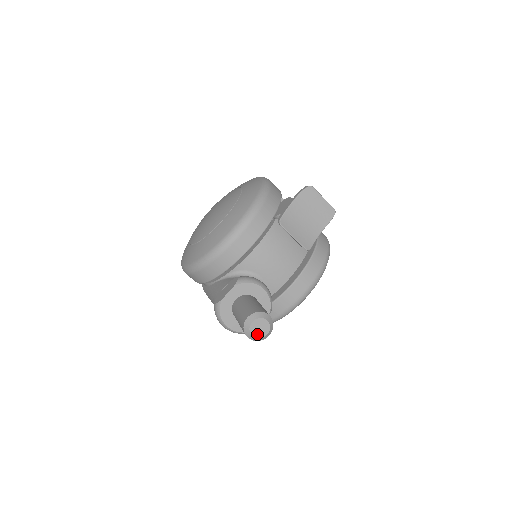
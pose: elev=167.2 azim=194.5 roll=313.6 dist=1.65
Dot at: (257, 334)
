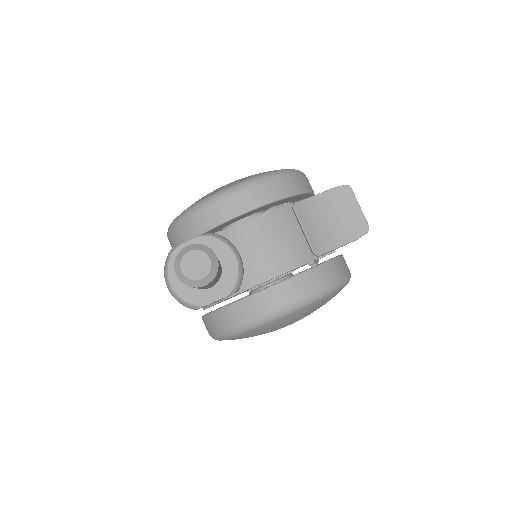
Dot at: (189, 271)
